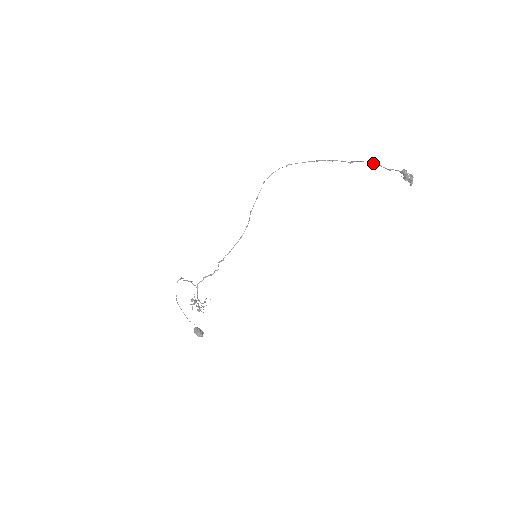
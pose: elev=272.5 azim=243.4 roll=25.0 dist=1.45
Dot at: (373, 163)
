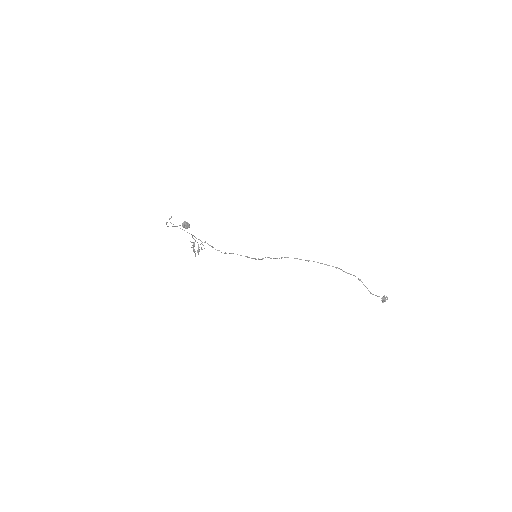
Dot at: (372, 294)
